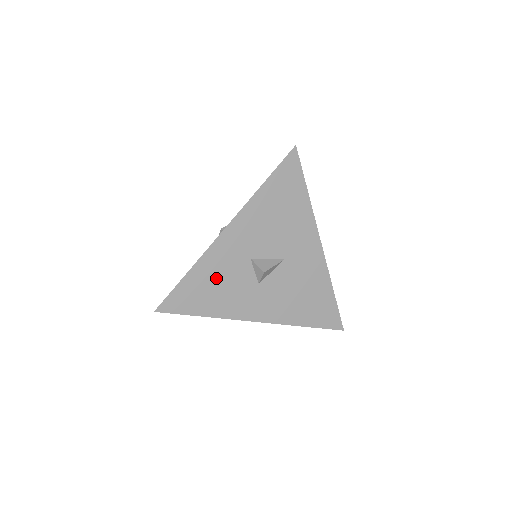
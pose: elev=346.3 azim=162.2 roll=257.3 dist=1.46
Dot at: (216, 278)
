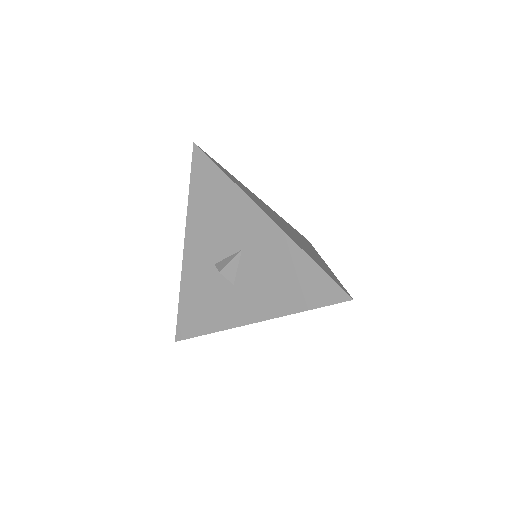
Dot at: (200, 295)
